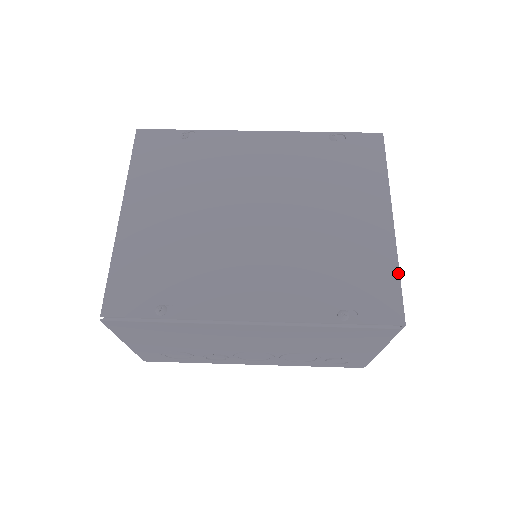
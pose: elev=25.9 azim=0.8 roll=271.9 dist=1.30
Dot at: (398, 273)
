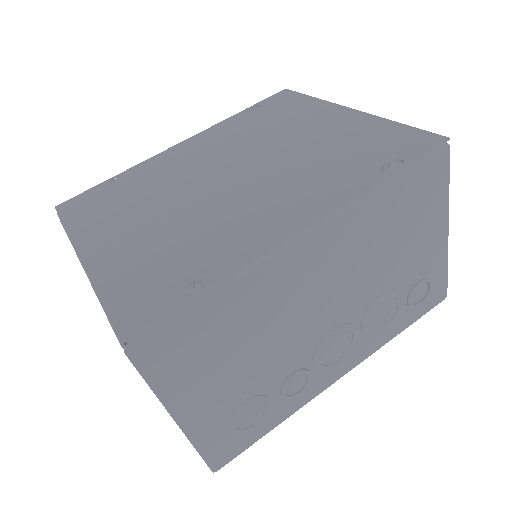
Dot at: (398, 123)
